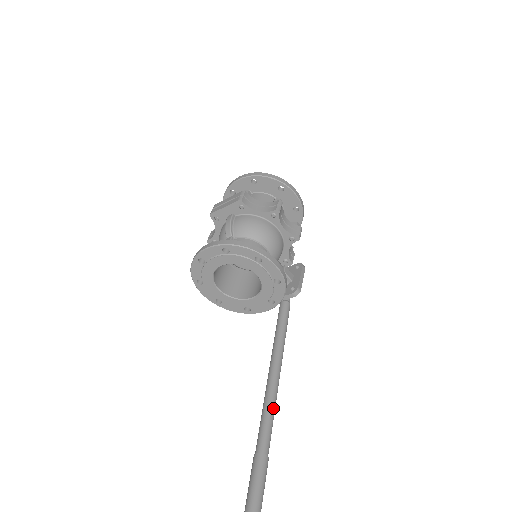
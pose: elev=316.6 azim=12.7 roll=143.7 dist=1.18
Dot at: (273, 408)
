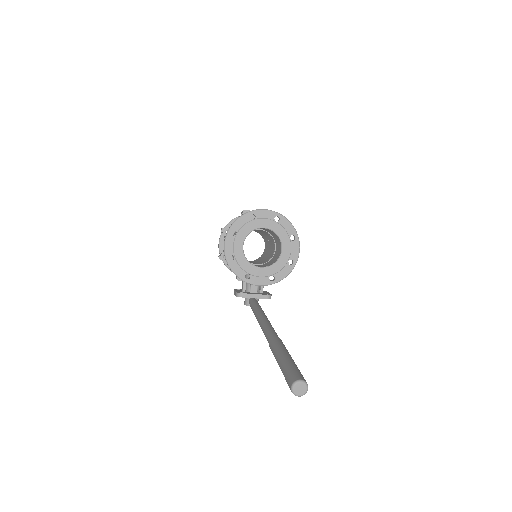
Dot at: occluded
